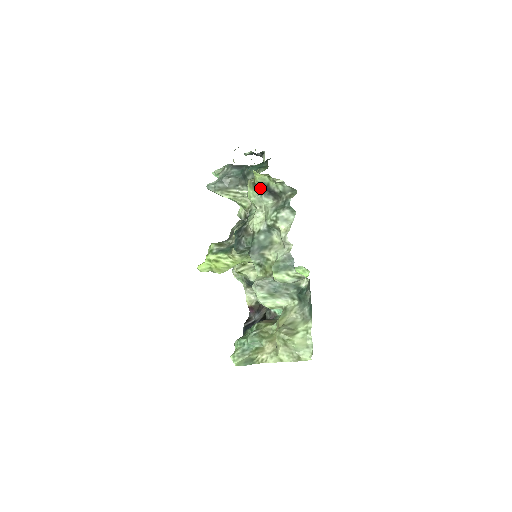
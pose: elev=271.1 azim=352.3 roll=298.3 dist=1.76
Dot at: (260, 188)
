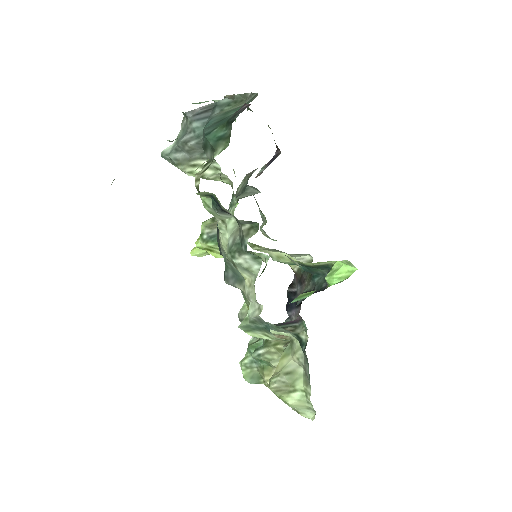
Dot at: (211, 197)
